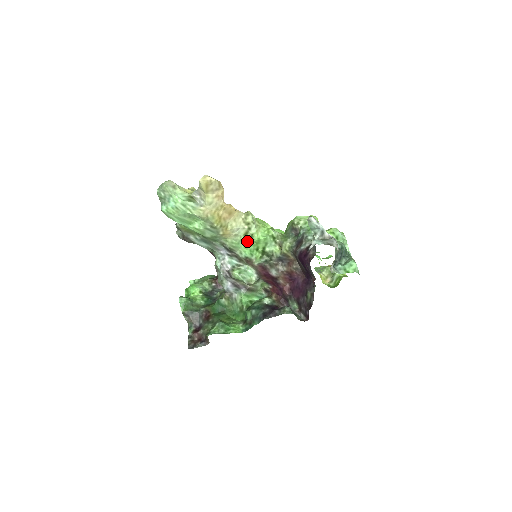
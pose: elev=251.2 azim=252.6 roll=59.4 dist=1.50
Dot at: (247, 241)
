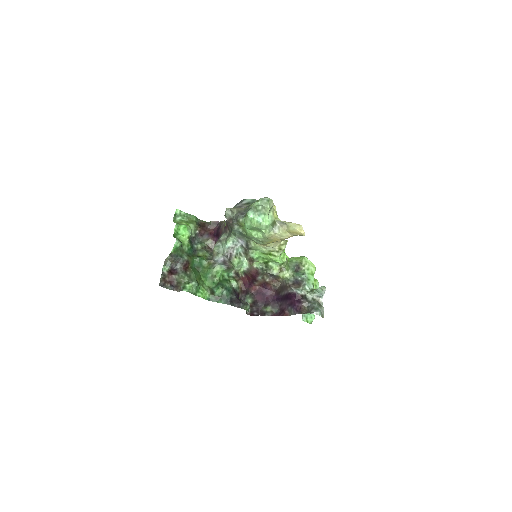
Dot at: (266, 254)
